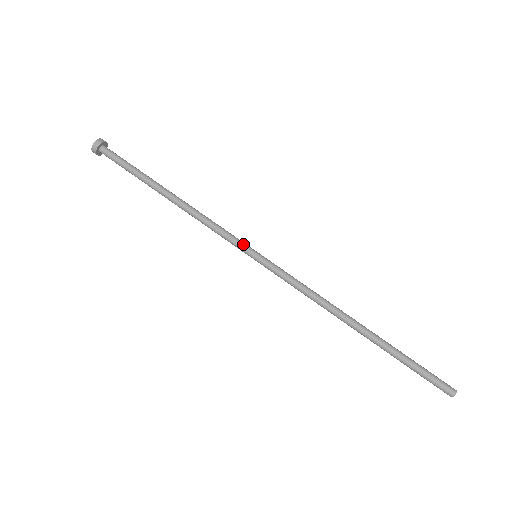
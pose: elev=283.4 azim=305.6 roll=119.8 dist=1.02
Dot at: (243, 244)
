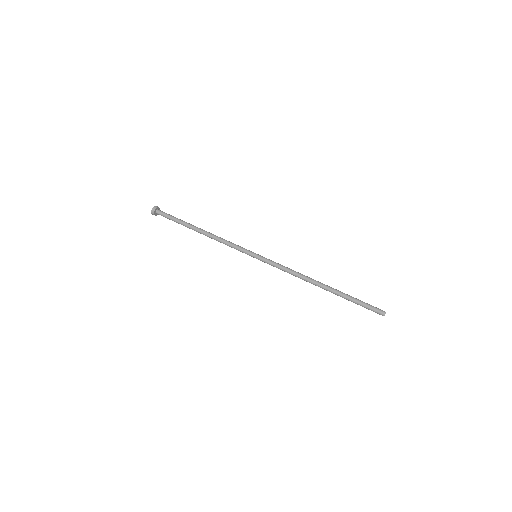
Dot at: (248, 250)
